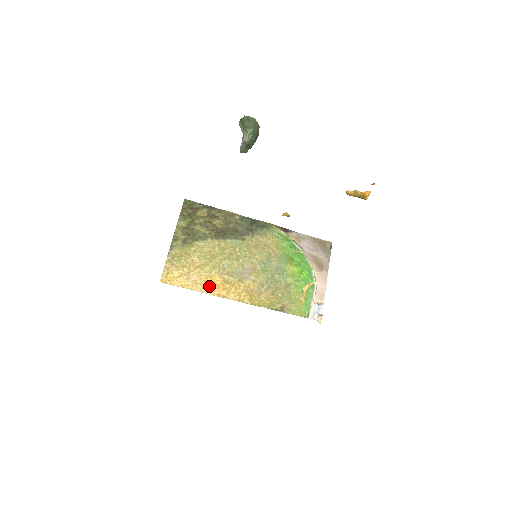
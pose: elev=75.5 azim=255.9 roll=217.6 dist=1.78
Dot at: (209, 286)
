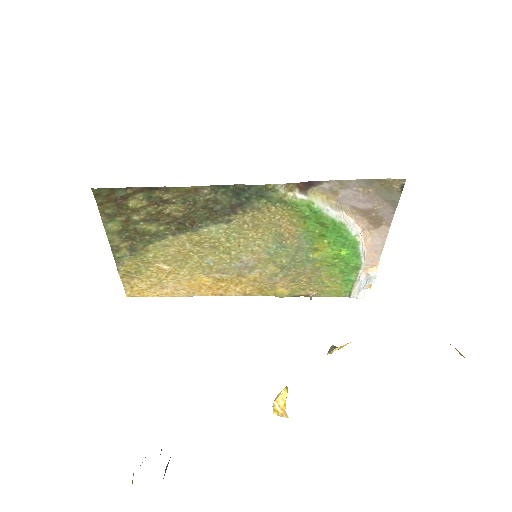
Dot at: (196, 289)
